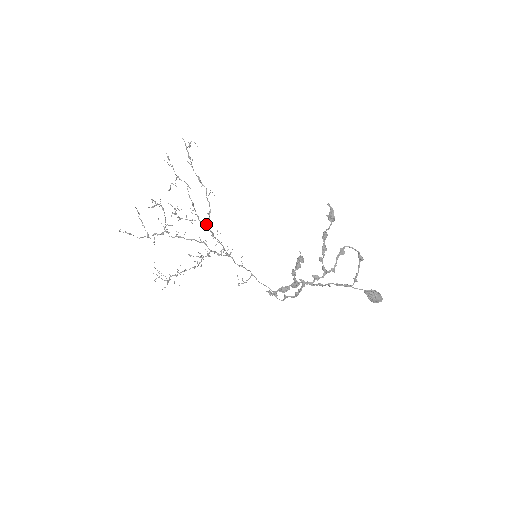
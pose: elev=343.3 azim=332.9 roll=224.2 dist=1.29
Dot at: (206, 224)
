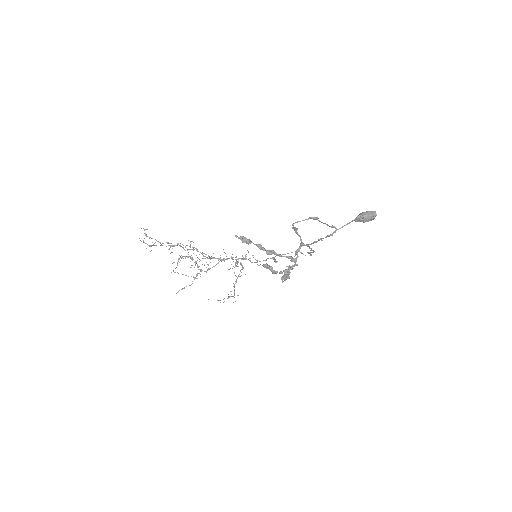
Dot at: (210, 258)
